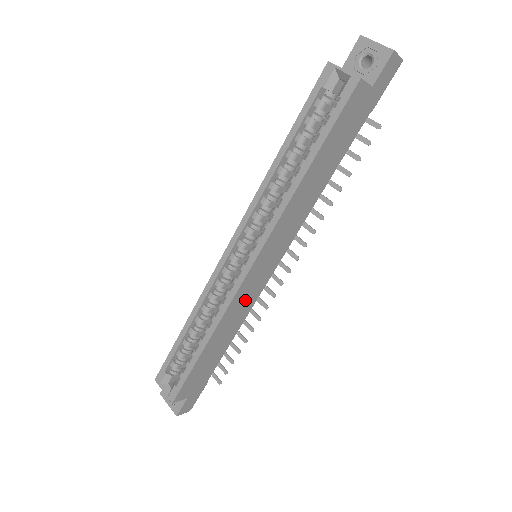
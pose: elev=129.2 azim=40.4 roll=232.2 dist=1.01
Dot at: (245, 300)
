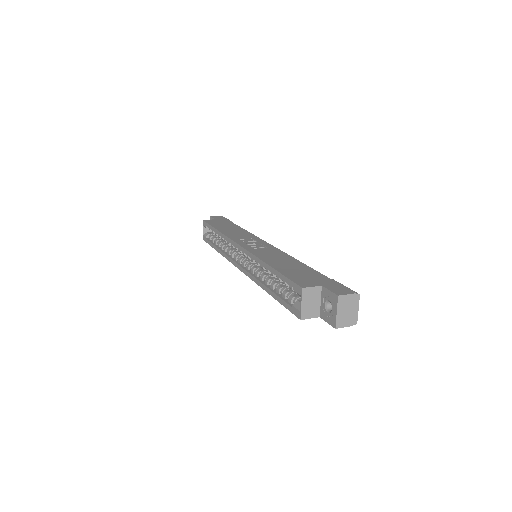
Dot at: occluded
